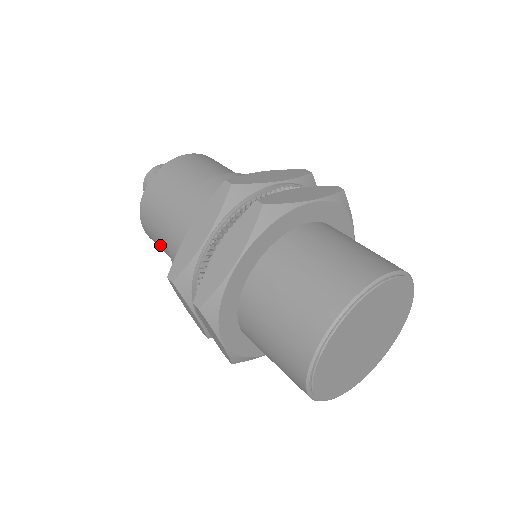
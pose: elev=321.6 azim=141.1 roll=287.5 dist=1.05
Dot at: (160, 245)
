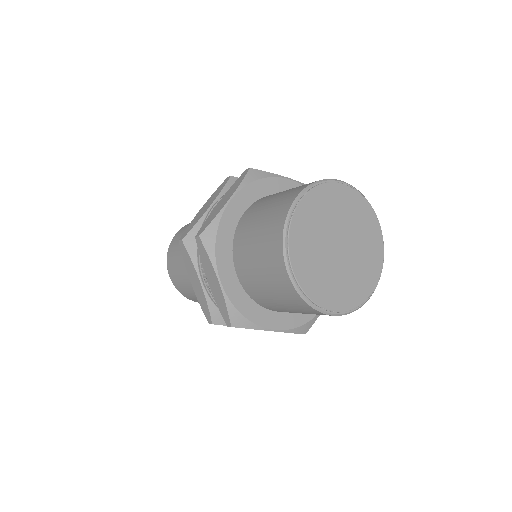
Dot at: (180, 273)
